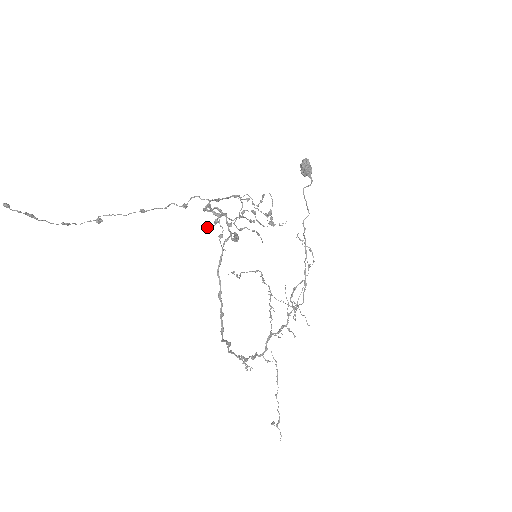
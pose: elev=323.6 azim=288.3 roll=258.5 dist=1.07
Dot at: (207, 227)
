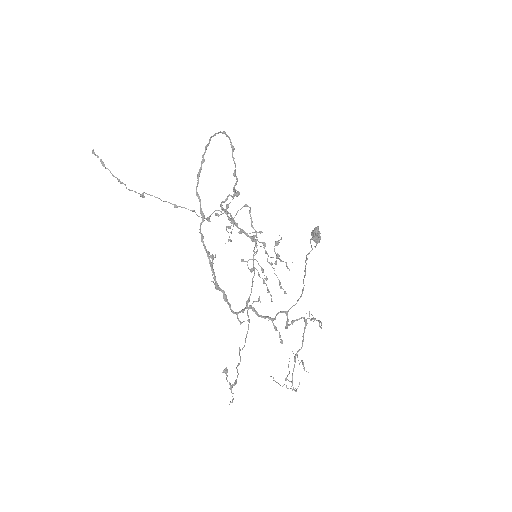
Dot at: (219, 215)
